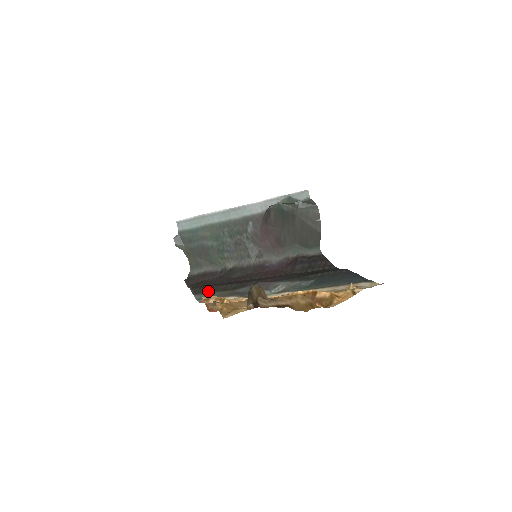
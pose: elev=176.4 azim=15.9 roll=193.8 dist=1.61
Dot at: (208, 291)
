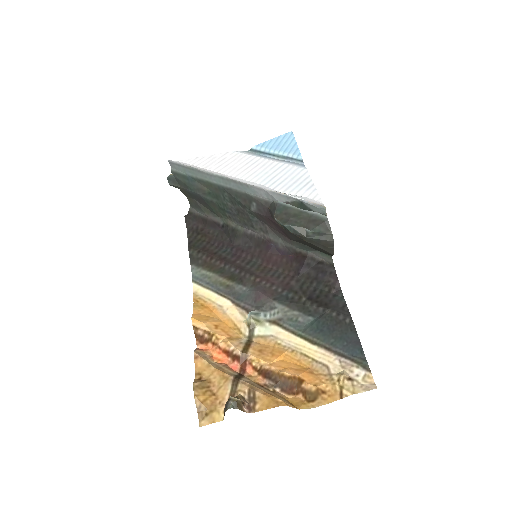
Dot at: (205, 265)
